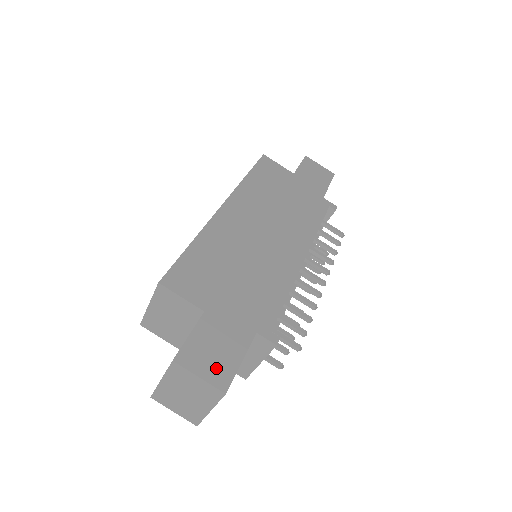
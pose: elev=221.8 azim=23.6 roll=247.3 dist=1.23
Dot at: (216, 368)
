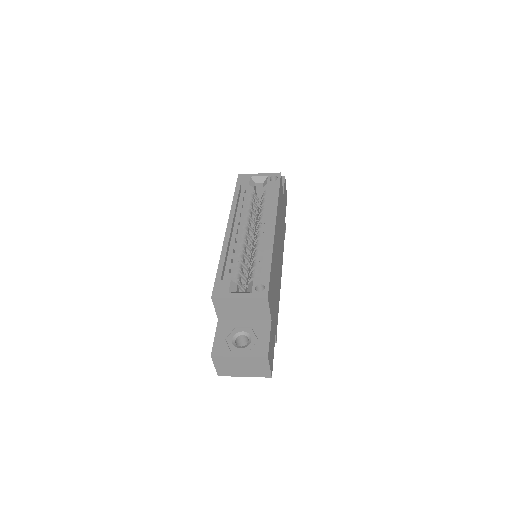
Dot at: occluded
